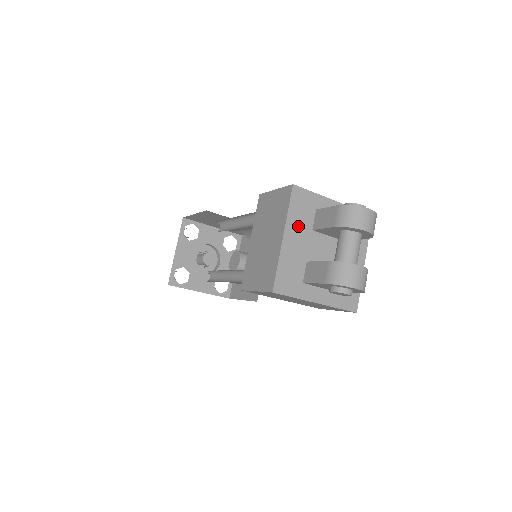
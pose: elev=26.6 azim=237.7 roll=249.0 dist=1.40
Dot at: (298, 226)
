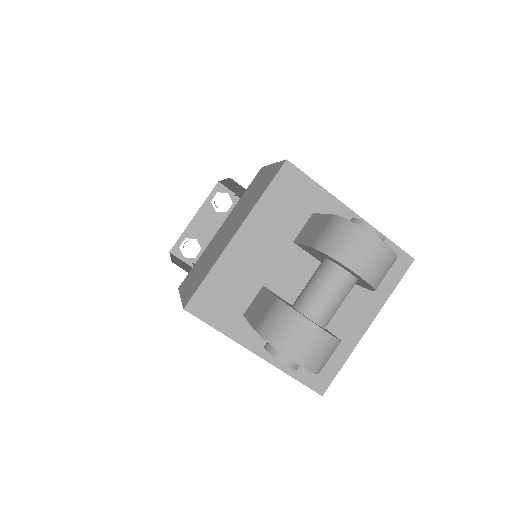
Dot at: (270, 226)
